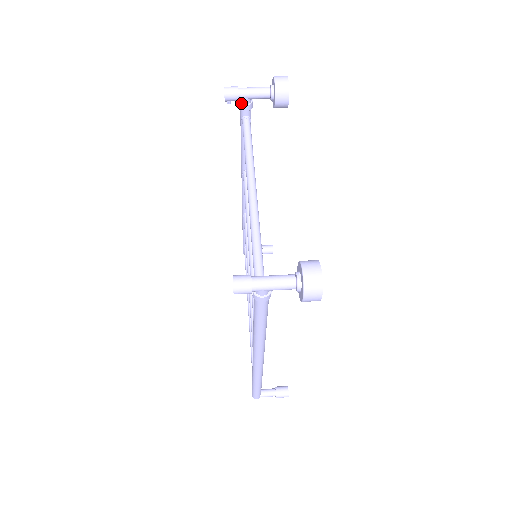
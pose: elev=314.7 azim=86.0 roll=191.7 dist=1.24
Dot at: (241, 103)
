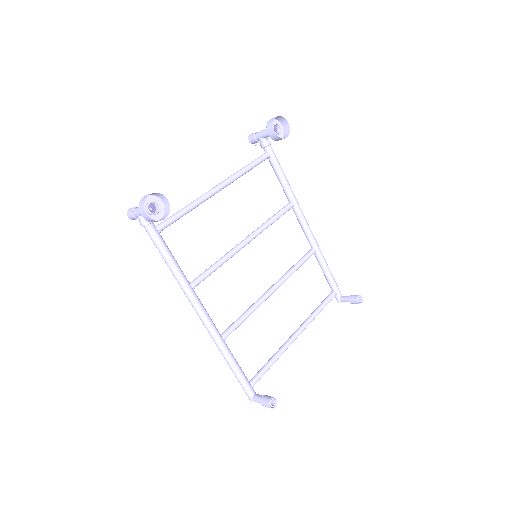
Dot at: (259, 142)
